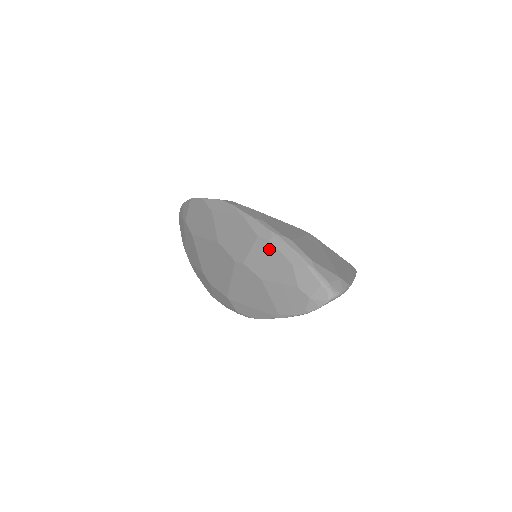
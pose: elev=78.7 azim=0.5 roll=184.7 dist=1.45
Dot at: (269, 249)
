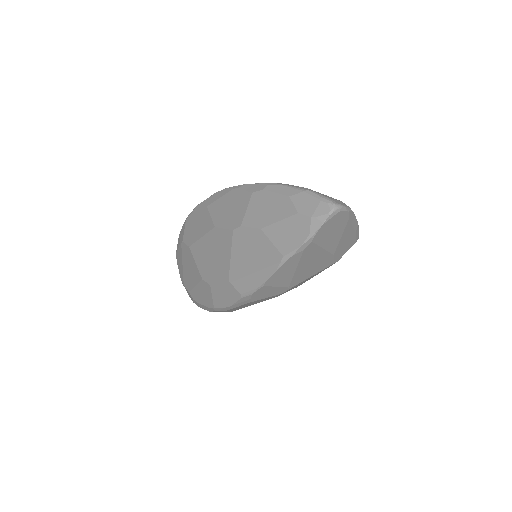
Dot at: (264, 197)
